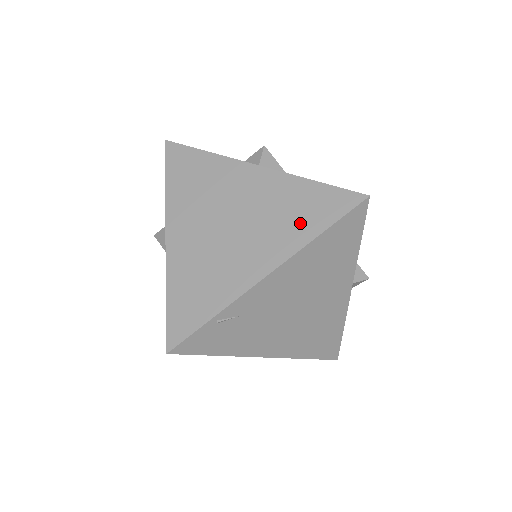
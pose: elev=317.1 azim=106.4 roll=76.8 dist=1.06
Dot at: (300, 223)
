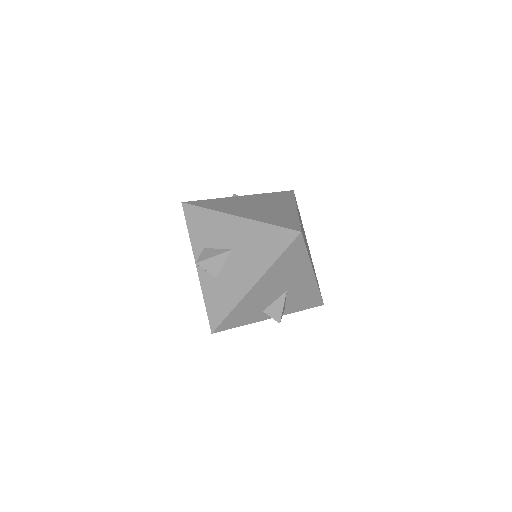
Dot at: (284, 199)
